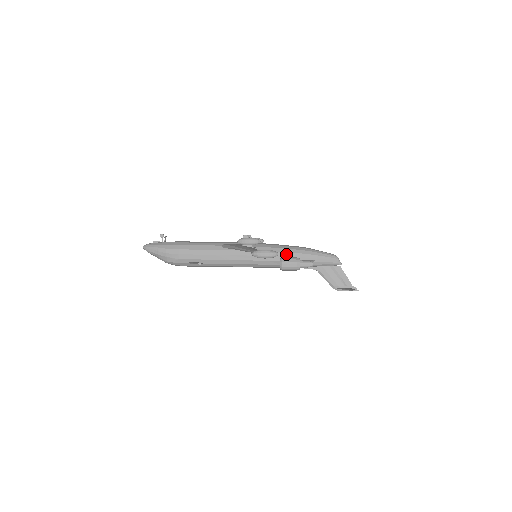
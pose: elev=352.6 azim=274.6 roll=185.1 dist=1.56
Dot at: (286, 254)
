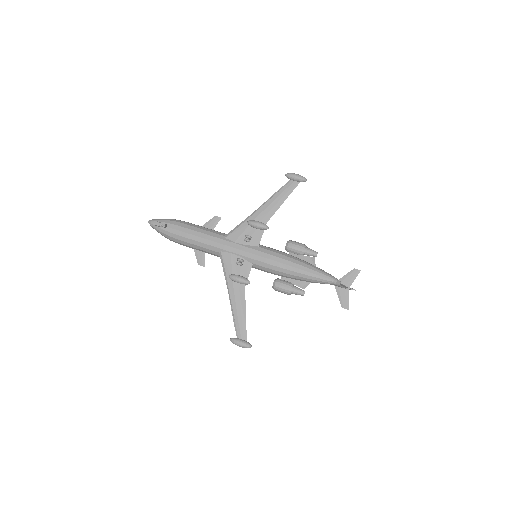
Dot at: occluded
